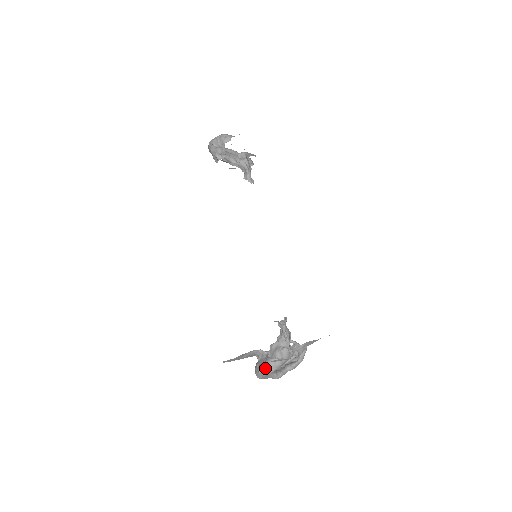
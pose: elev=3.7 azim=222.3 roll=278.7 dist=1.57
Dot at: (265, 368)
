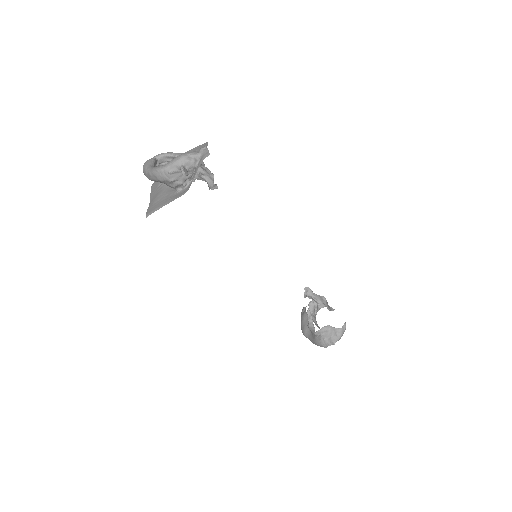
Dot at: (339, 338)
